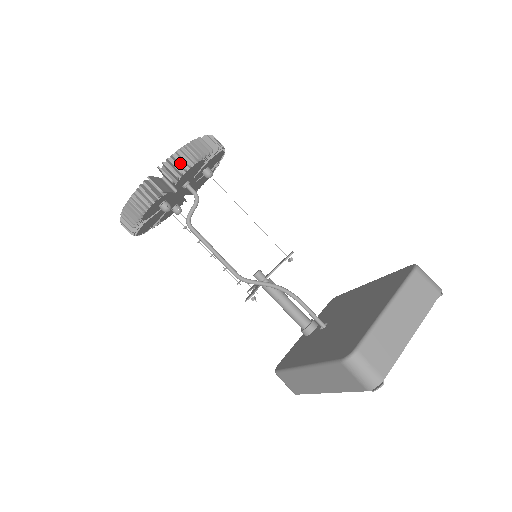
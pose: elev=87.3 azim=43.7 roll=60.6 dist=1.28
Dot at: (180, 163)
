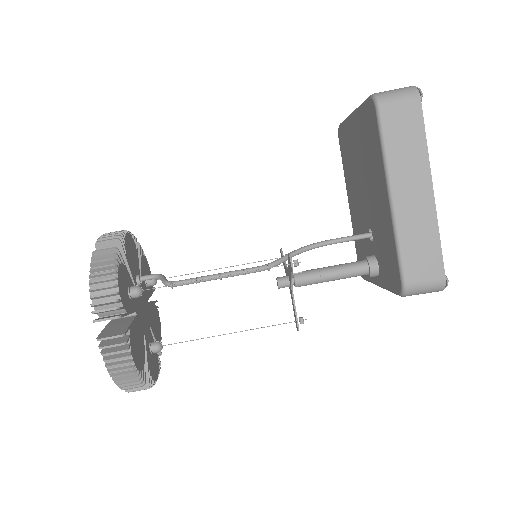
Dot at: (113, 233)
